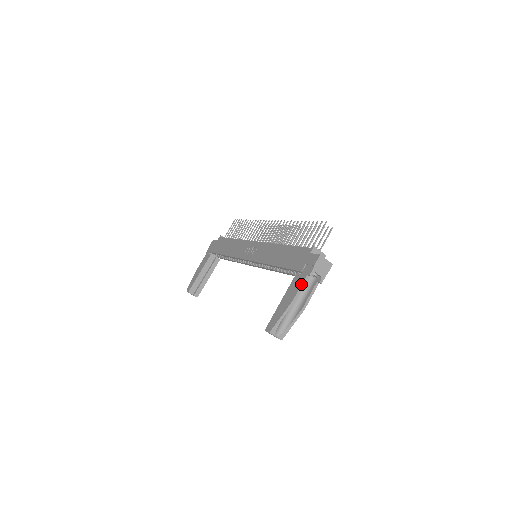
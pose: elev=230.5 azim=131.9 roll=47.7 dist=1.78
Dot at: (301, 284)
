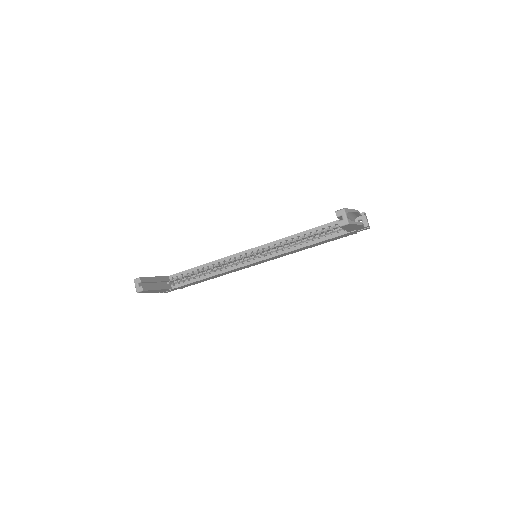
Dot at: occluded
